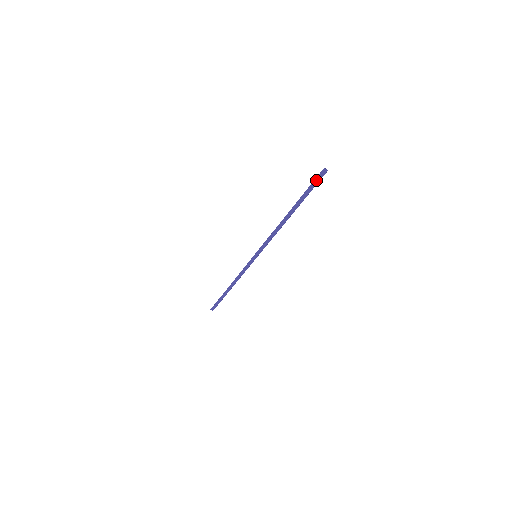
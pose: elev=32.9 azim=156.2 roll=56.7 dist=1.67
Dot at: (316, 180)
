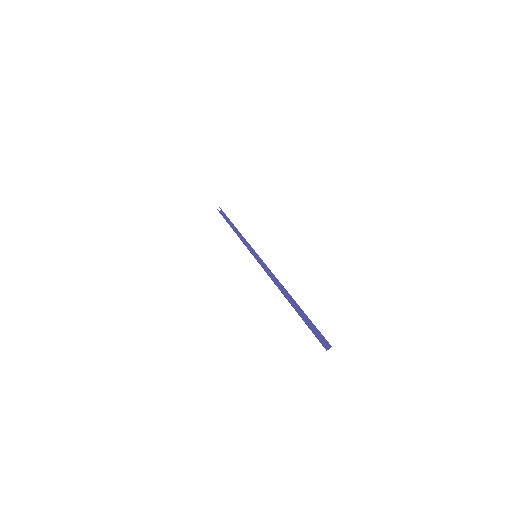
Dot at: (316, 337)
